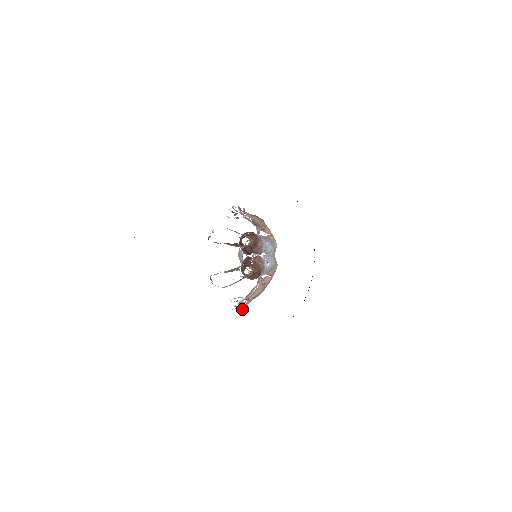
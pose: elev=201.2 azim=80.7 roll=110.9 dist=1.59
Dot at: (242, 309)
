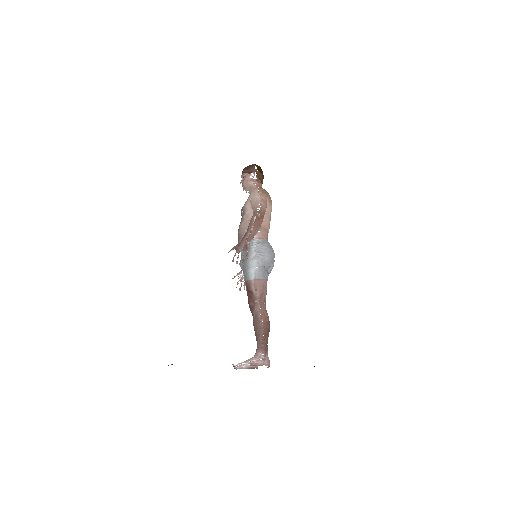
Dot at: (244, 285)
